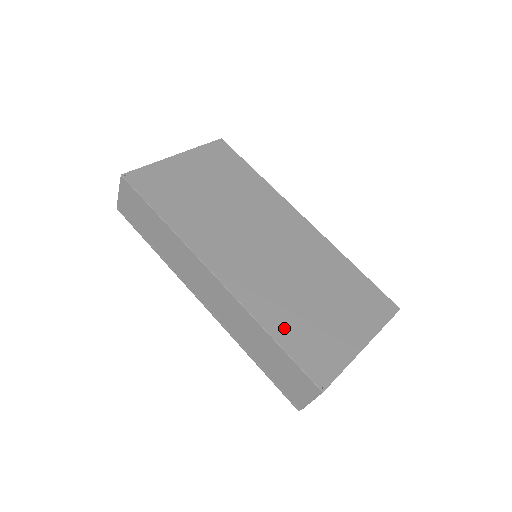
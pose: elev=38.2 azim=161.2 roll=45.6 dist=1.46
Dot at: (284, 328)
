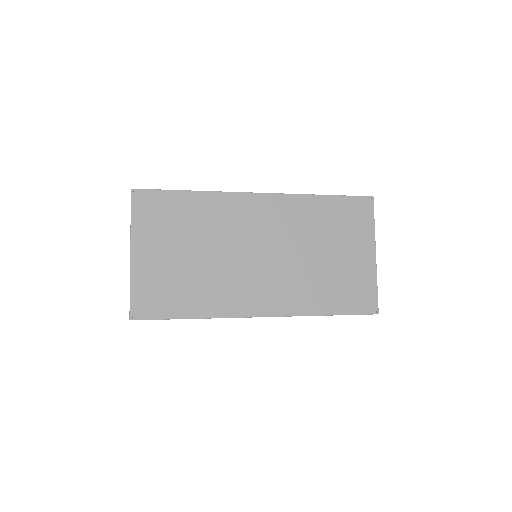
Dot at: (328, 301)
